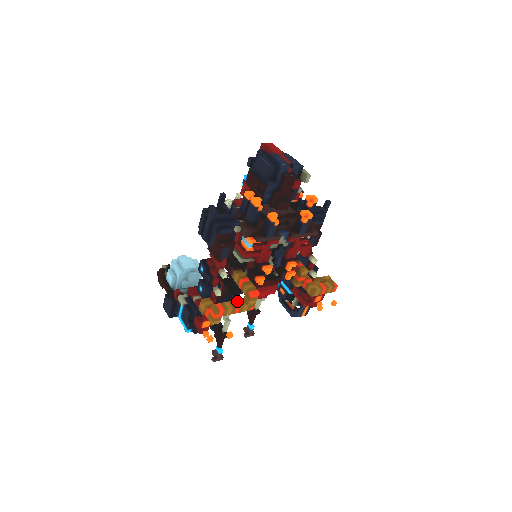
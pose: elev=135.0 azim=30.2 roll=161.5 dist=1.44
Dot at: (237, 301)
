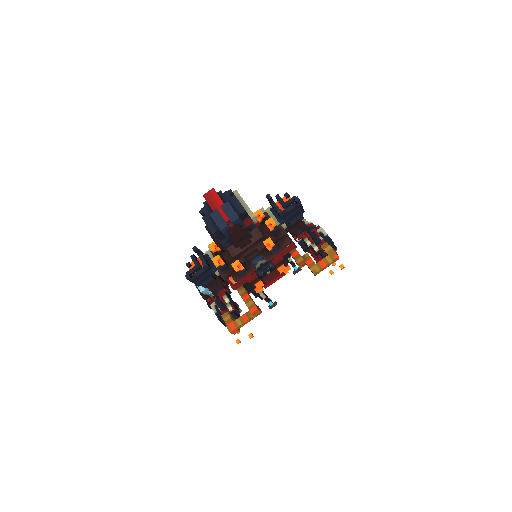
Dot at: (245, 315)
